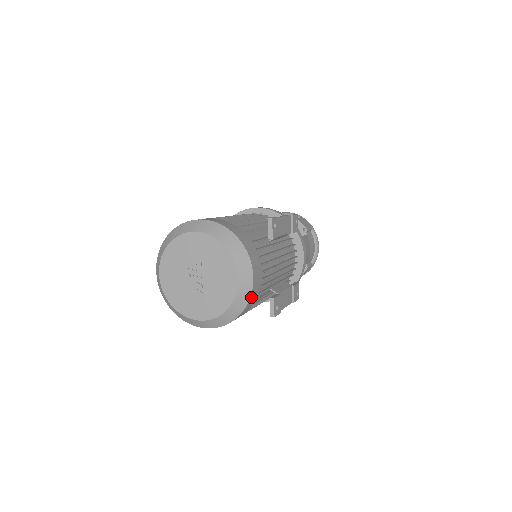
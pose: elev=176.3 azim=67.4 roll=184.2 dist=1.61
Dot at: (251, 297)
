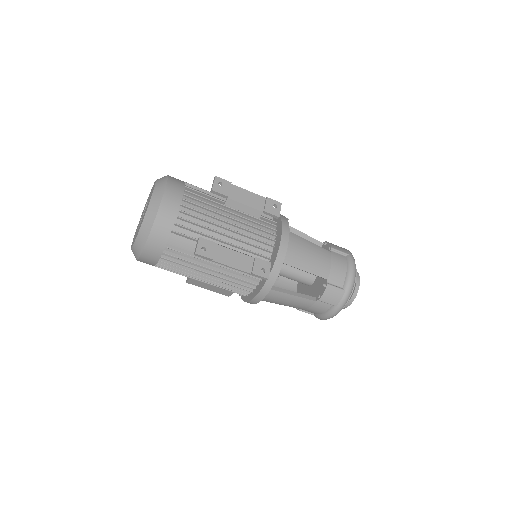
Dot at: (160, 215)
